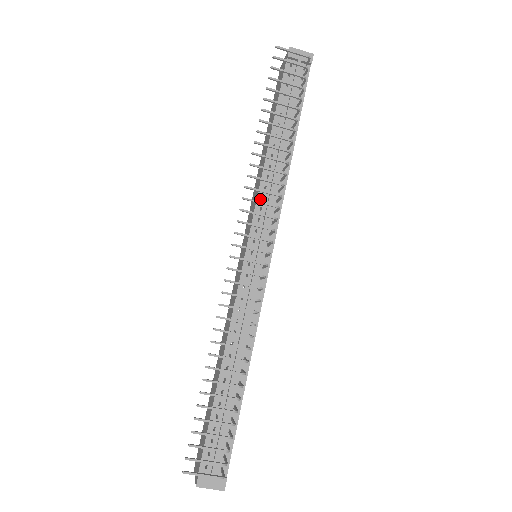
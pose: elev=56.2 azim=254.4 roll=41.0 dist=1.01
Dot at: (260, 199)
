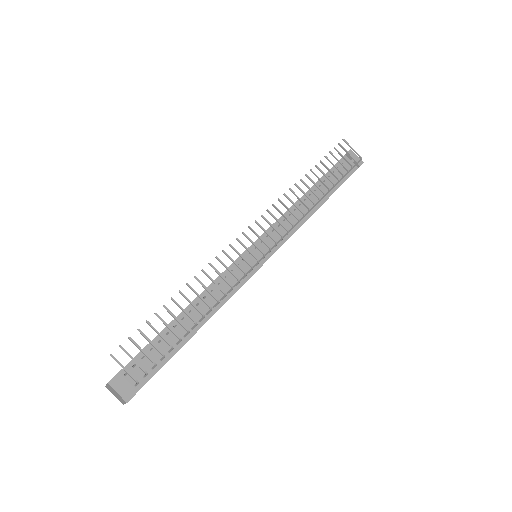
Dot at: (282, 219)
